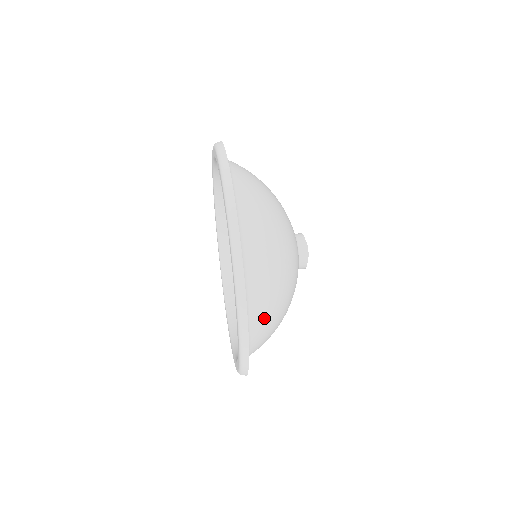
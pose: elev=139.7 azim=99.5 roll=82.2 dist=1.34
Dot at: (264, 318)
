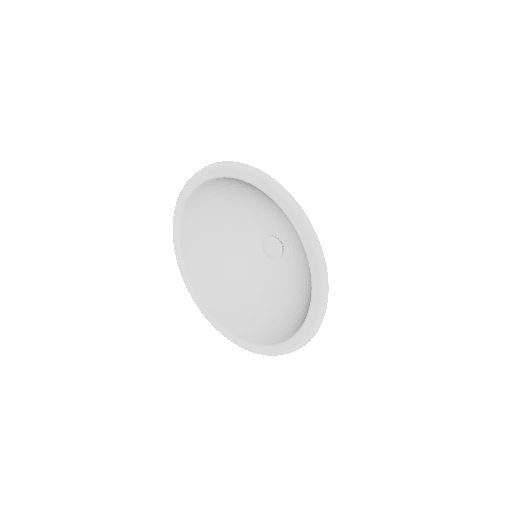
Dot at: occluded
